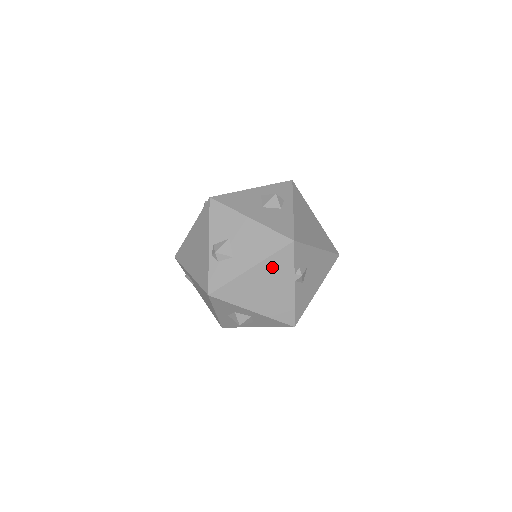
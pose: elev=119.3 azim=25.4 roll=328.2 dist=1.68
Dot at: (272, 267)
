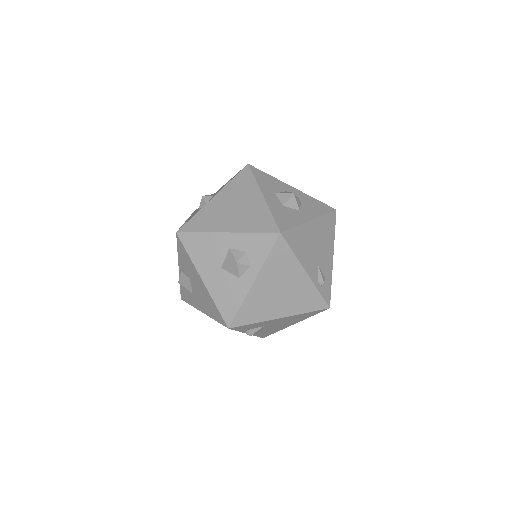
Dot at: occluded
